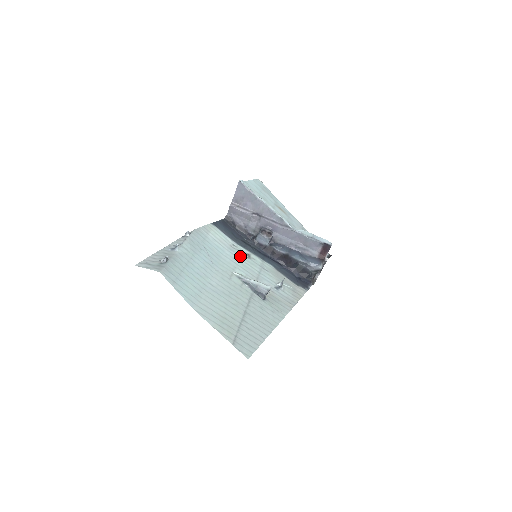
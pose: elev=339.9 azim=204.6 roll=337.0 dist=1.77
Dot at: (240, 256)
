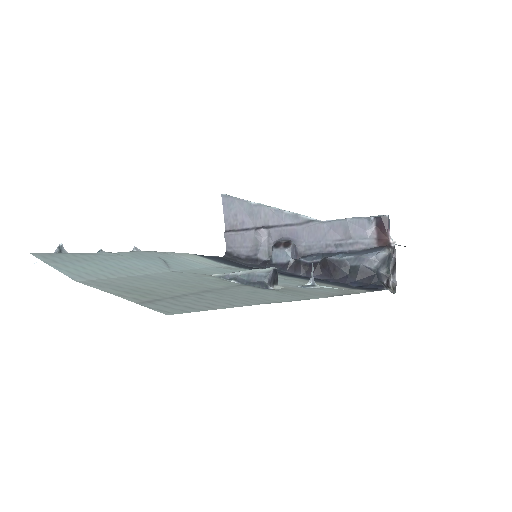
Dot at: (236, 271)
